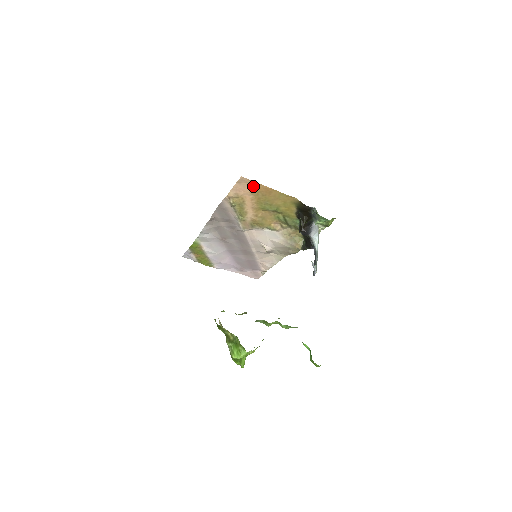
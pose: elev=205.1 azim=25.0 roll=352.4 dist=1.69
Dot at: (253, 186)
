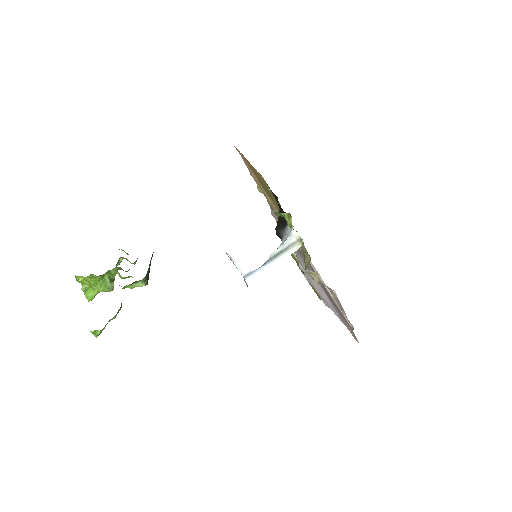
Dot at: occluded
